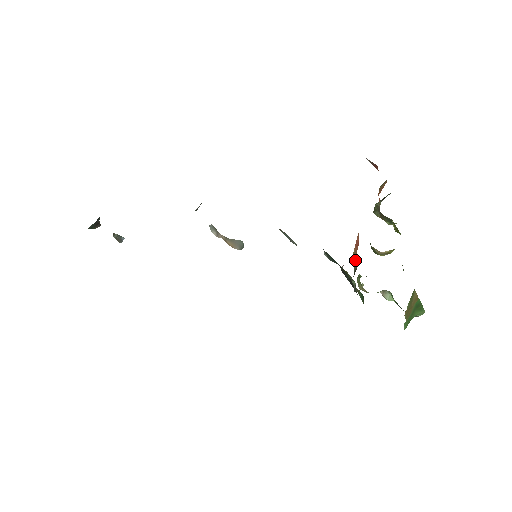
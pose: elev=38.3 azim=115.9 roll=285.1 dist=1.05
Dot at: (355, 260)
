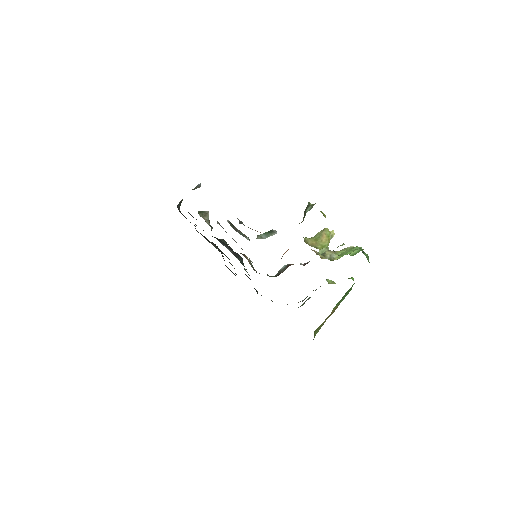
Dot at: occluded
